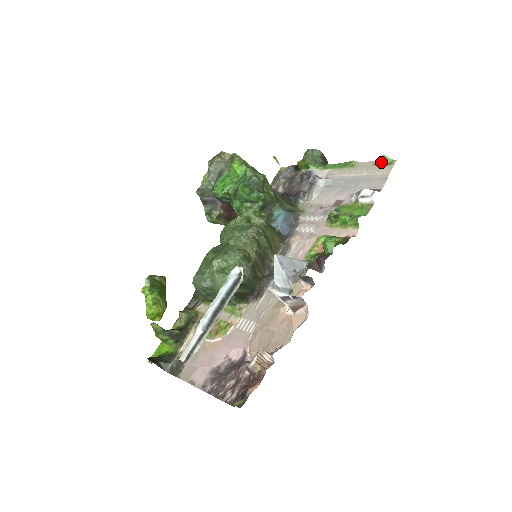
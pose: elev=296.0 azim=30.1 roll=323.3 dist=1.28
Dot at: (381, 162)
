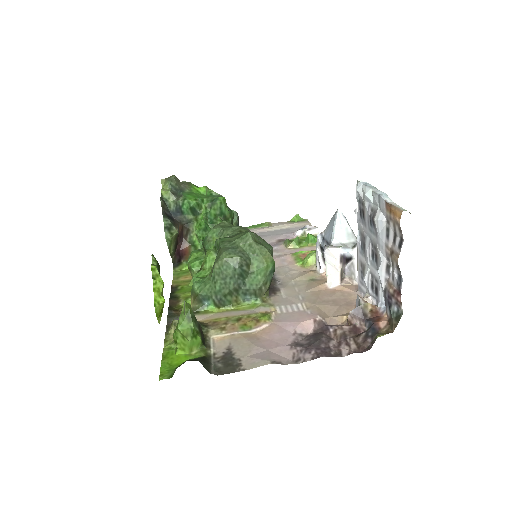
Dot at: (295, 220)
